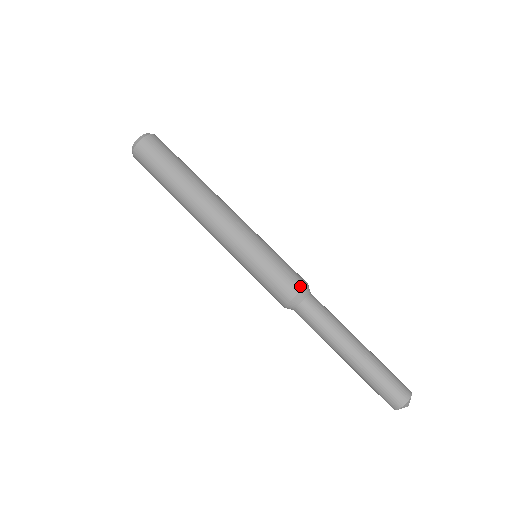
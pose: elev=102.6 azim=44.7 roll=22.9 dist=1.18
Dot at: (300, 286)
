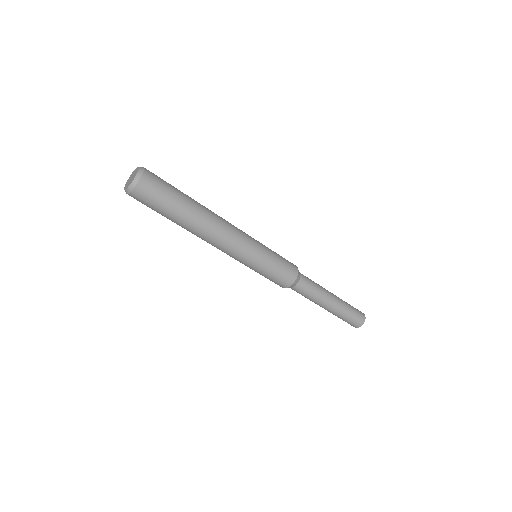
Dot at: (295, 277)
